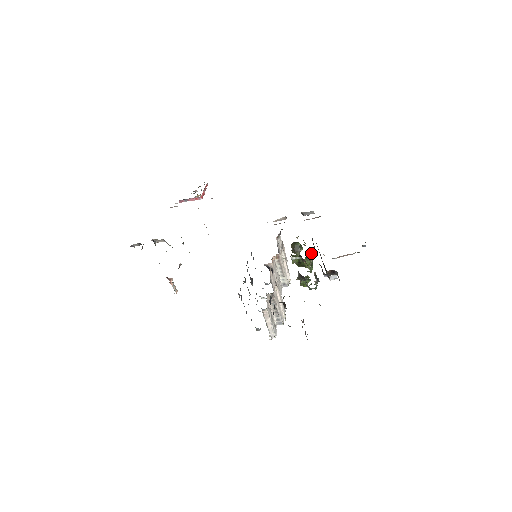
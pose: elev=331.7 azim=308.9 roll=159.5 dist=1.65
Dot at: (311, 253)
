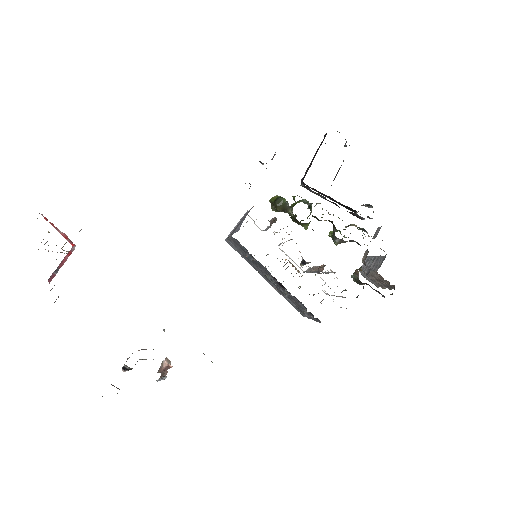
Dot at: occluded
